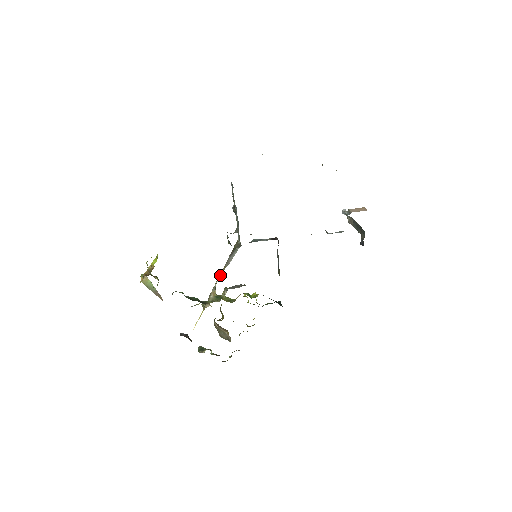
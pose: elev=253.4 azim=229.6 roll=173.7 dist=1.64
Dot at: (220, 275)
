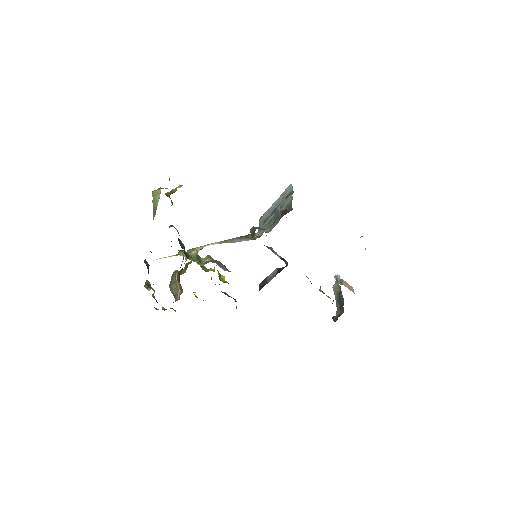
Dot at: (216, 243)
